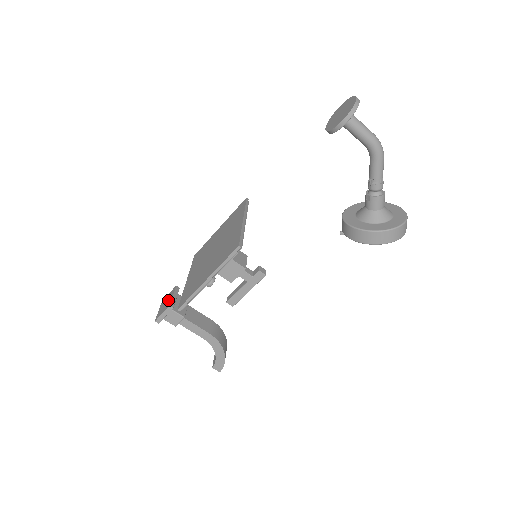
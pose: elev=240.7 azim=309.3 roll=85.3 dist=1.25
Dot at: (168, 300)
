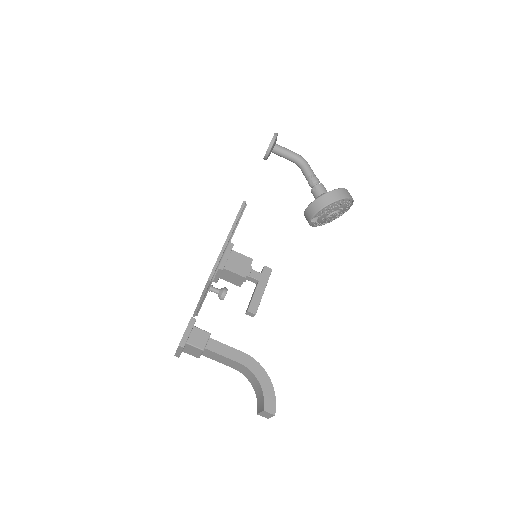
Dot at: occluded
